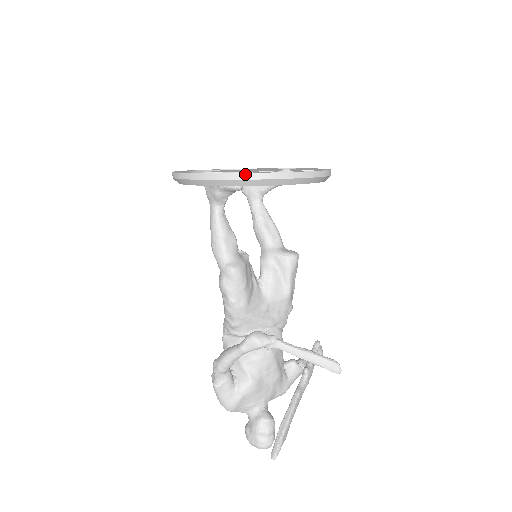
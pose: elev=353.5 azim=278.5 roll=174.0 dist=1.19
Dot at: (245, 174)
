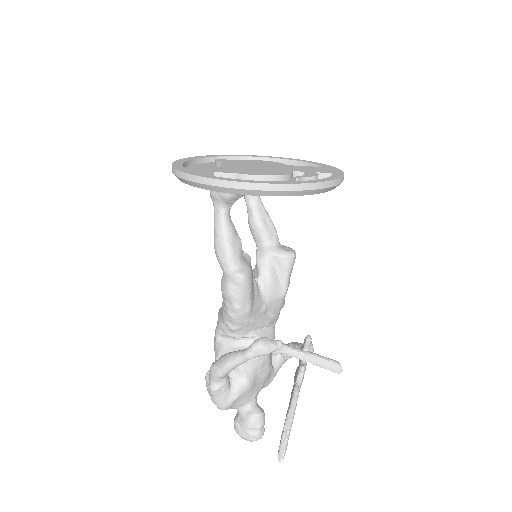
Dot at: (274, 185)
